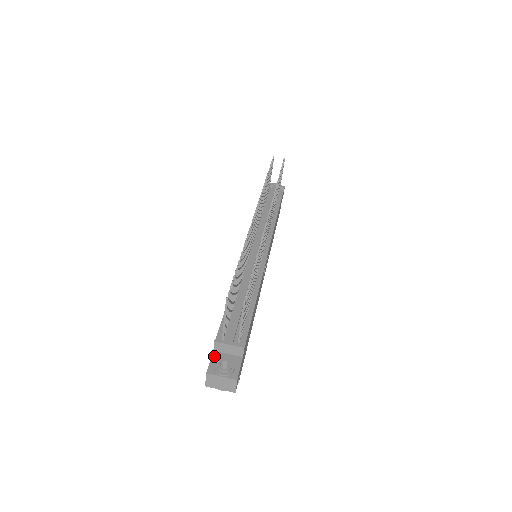
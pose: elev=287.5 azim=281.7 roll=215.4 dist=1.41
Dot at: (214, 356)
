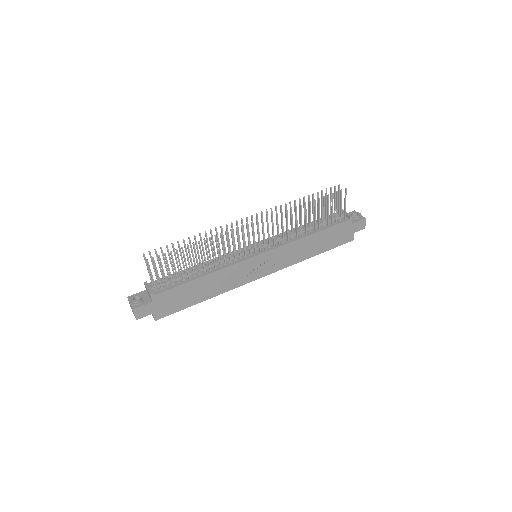
Dot at: (142, 292)
